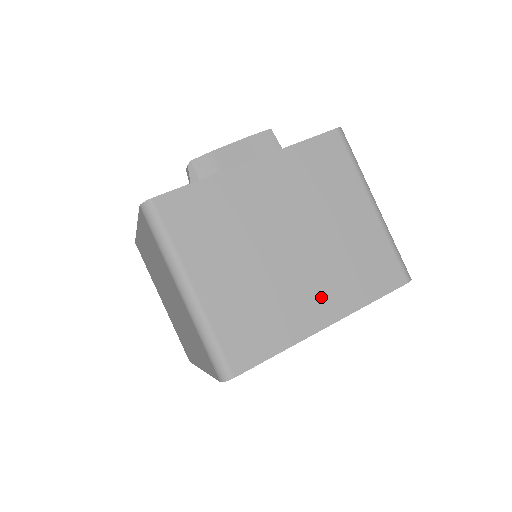
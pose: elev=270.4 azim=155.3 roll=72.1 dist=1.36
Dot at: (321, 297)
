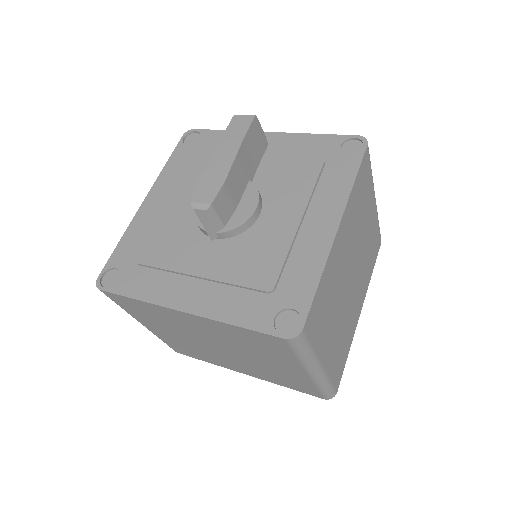
Dot at: (360, 296)
